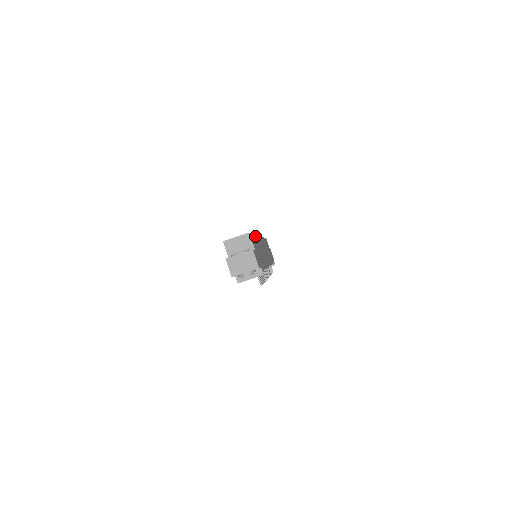
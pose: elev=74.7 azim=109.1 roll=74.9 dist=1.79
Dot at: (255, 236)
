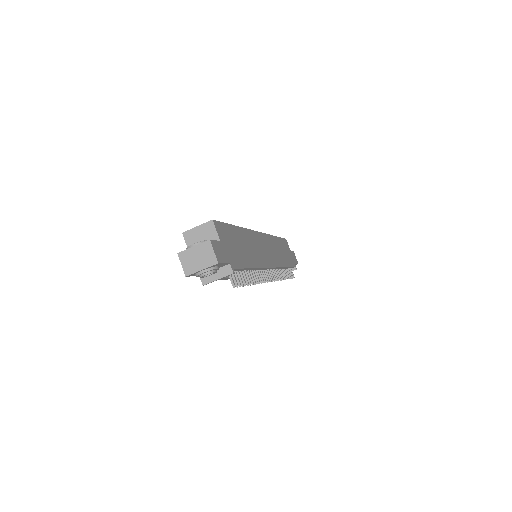
Dot at: (238, 228)
